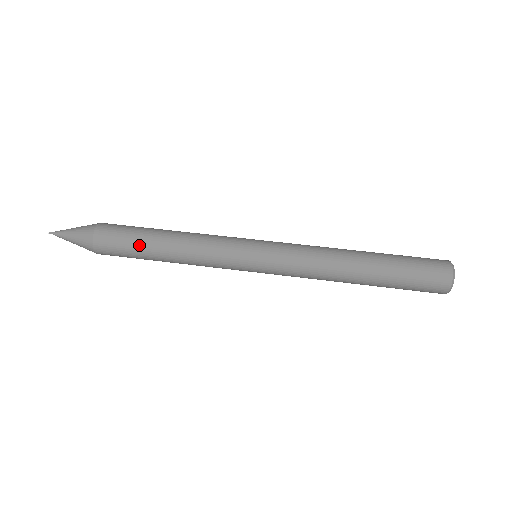
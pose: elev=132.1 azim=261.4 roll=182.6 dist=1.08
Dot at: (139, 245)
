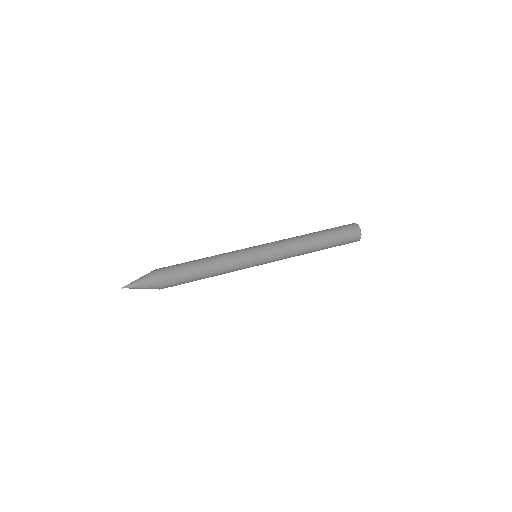
Dot at: (190, 281)
